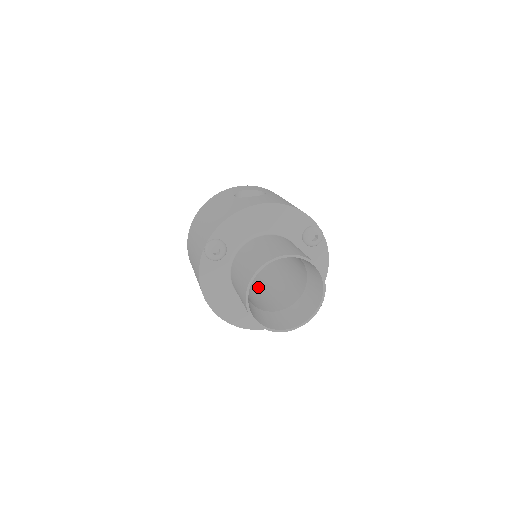
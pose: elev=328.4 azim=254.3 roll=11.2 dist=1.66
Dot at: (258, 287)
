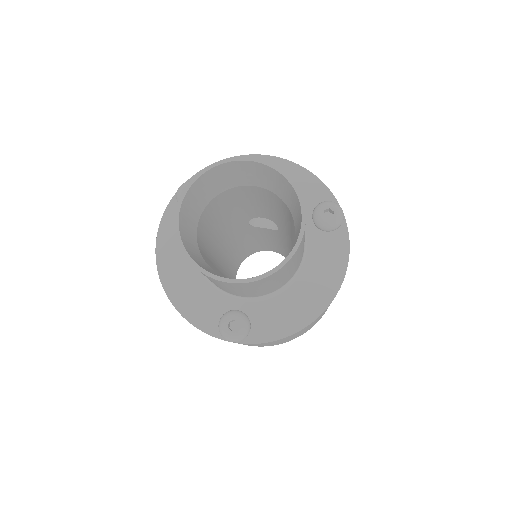
Dot at: occluded
